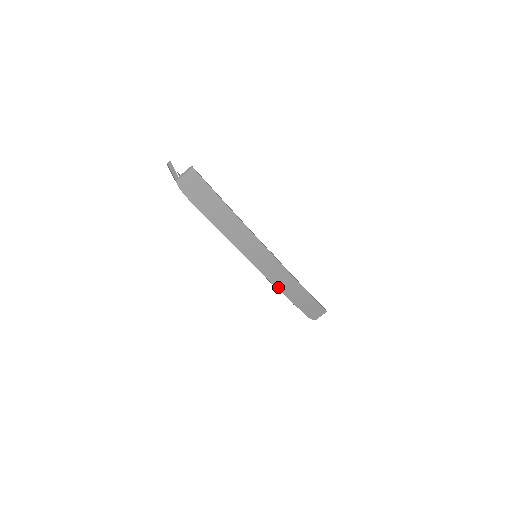
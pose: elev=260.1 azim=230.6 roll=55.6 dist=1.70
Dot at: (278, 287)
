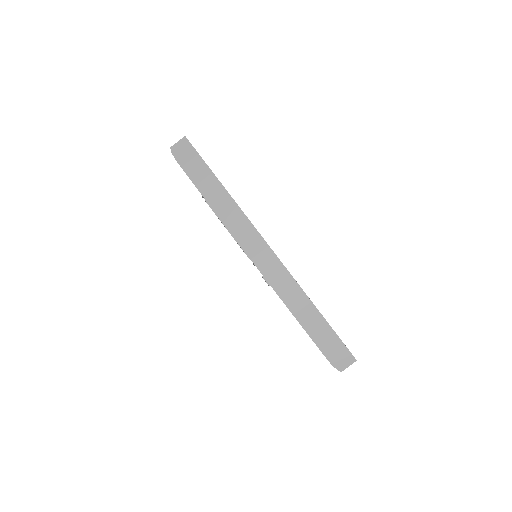
Dot at: (275, 289)
